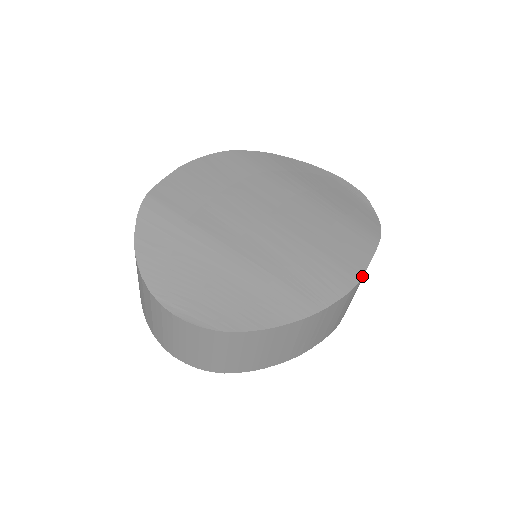
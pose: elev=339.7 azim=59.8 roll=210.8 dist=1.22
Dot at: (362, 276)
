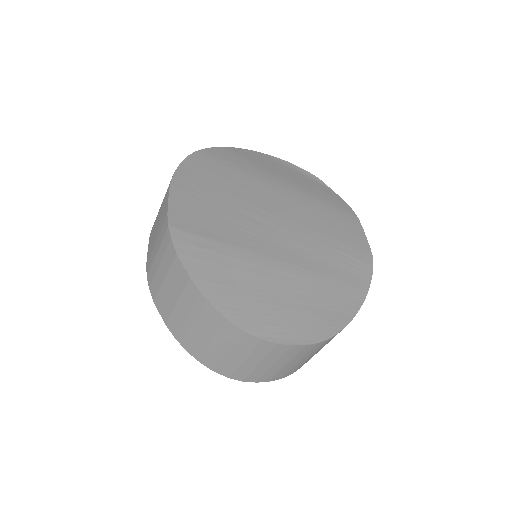
Dot at: (371, 252)
